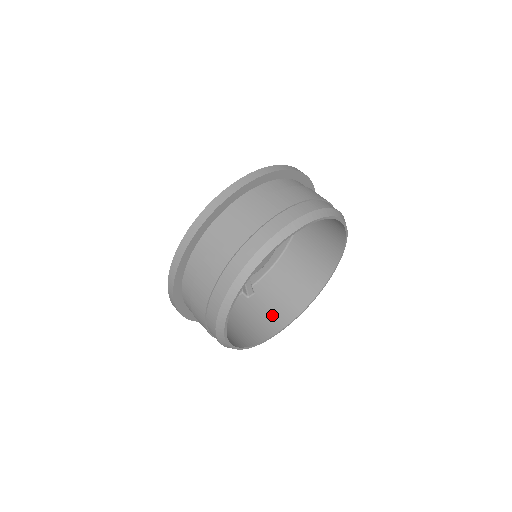
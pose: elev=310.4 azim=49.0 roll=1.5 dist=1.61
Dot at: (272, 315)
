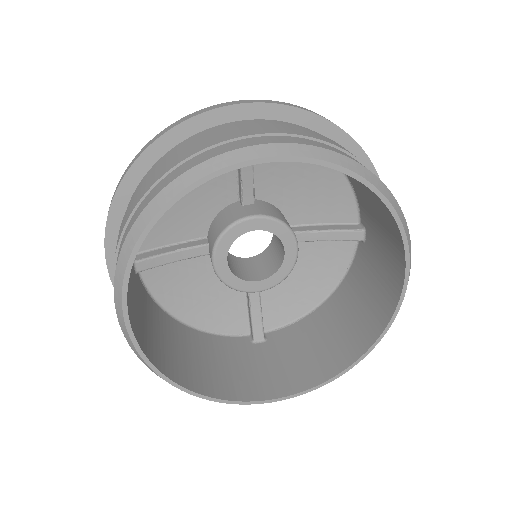
Dot at: (270, 375)
